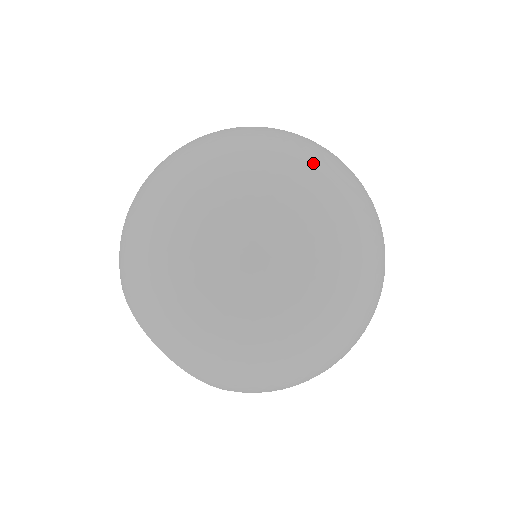
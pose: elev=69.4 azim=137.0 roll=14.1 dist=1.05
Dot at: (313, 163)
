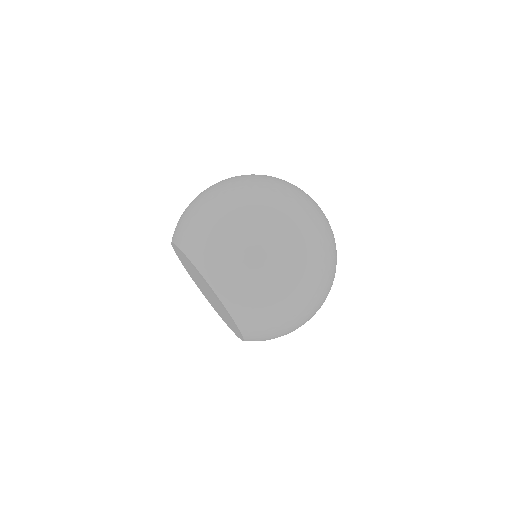
Dot at: occluded
